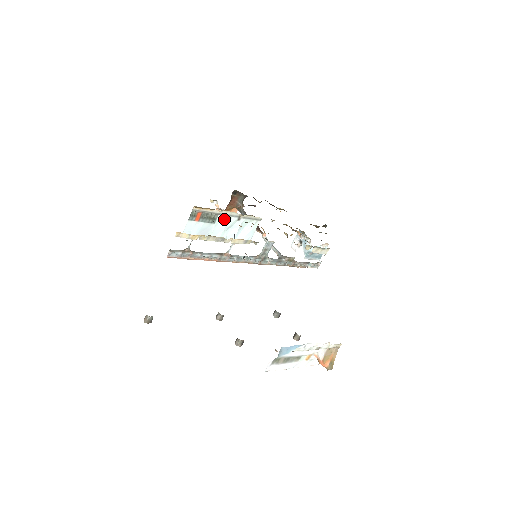
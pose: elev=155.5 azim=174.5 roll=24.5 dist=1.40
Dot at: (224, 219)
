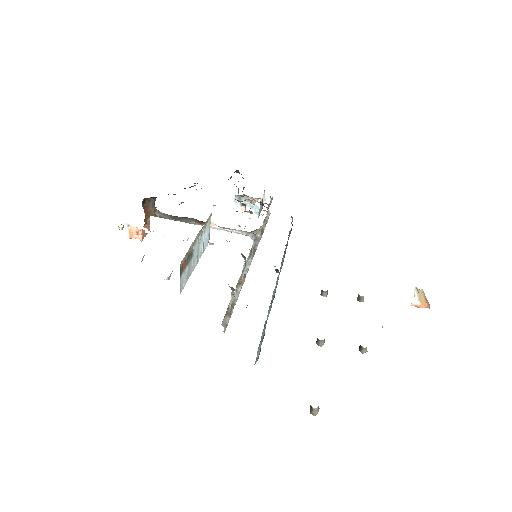
Dot at: (196, 244)
